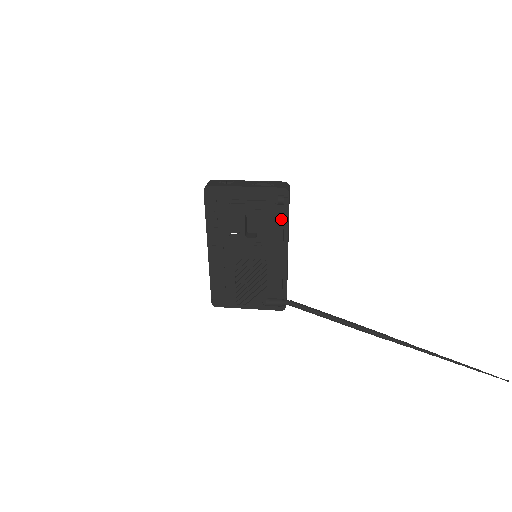
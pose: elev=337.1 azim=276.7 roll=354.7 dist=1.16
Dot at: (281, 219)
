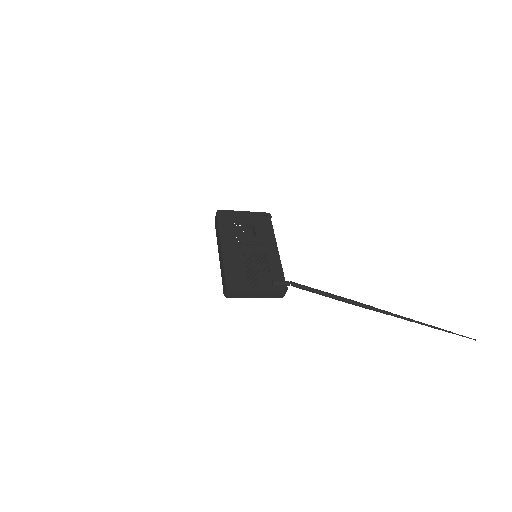
Dot at: (270, 228)
